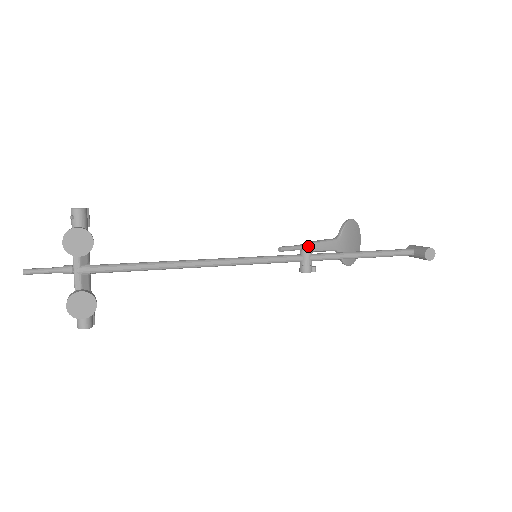
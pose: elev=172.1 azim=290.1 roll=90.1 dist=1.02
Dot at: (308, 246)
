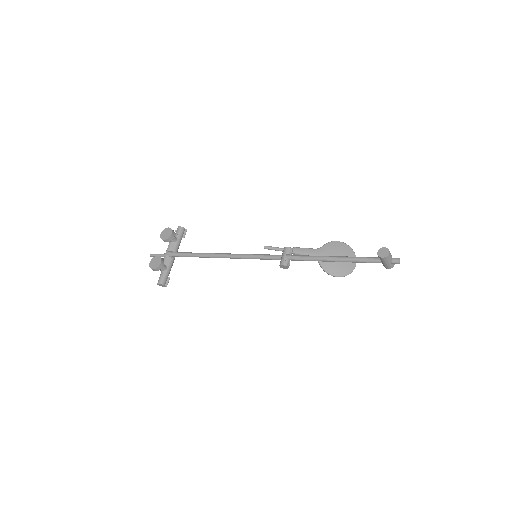
Dot at: (286, 247)
